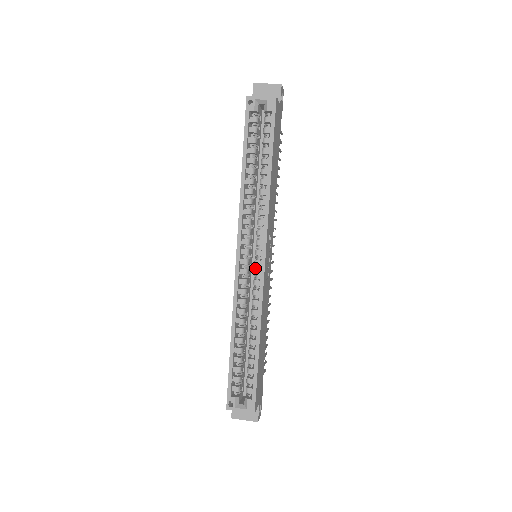
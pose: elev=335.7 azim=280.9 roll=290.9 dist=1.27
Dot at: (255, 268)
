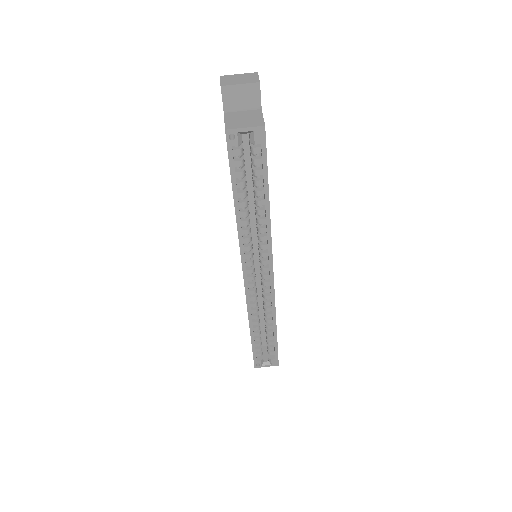
Dot at: (262, 277)
